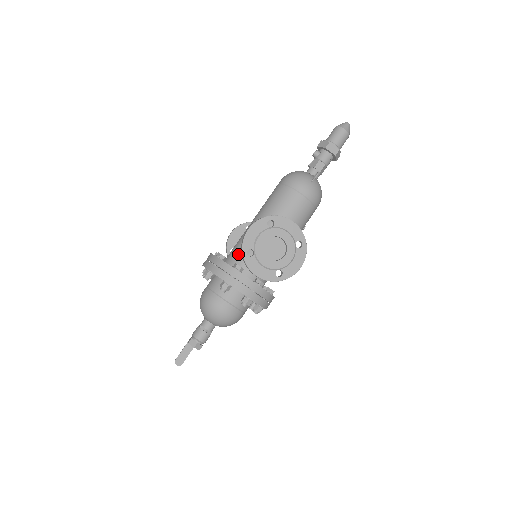
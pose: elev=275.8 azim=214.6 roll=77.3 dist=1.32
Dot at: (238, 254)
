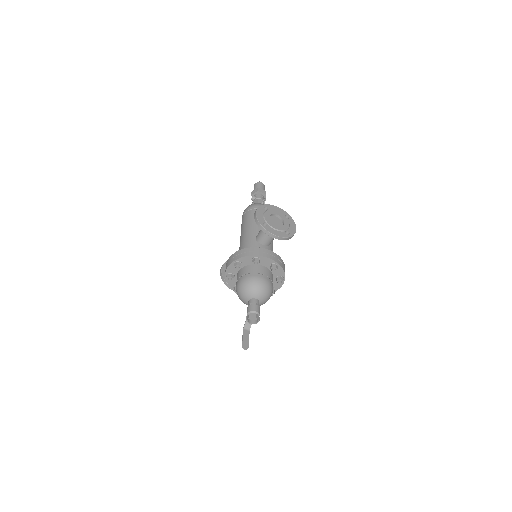
Dot at: occluded
